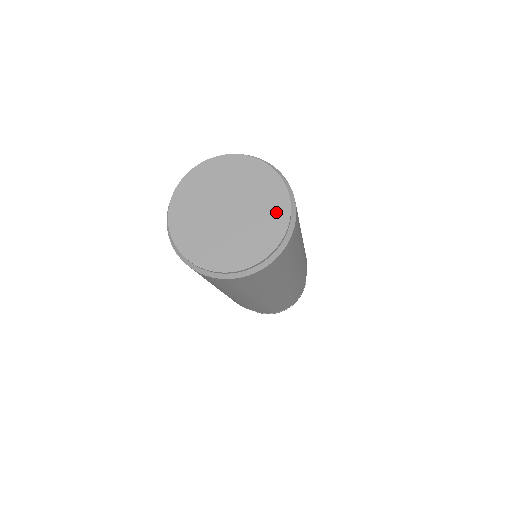
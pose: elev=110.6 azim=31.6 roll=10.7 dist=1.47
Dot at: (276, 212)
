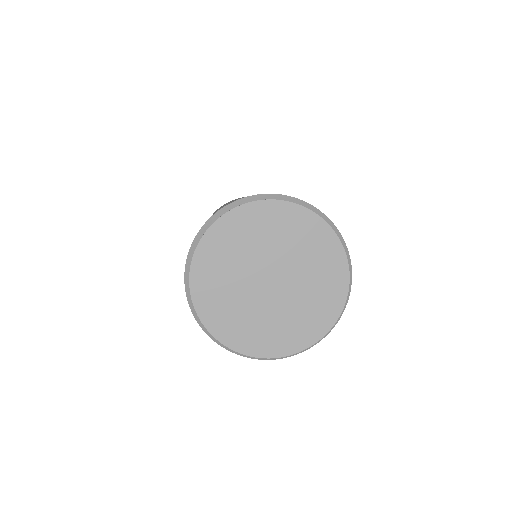
Dot at: (330, 291)
